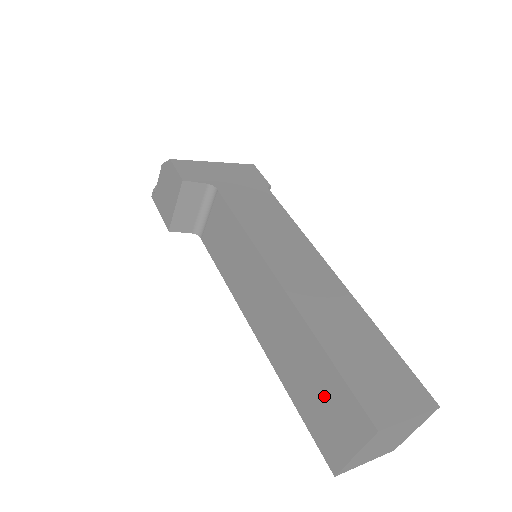
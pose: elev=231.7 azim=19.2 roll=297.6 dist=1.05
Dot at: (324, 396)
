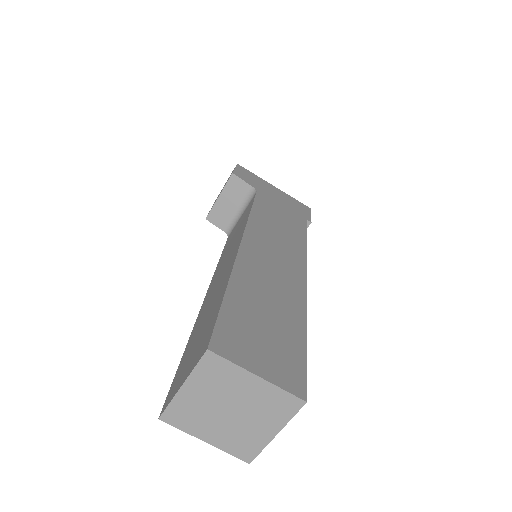
Dot at: (201, 333)
